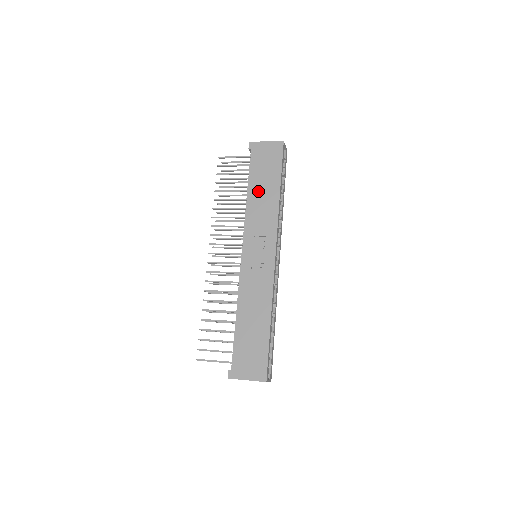
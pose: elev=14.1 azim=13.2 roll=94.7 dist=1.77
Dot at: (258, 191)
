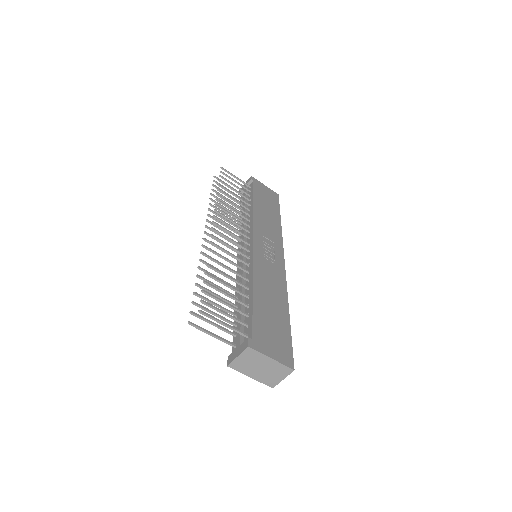
Dot at: (263, 209)
